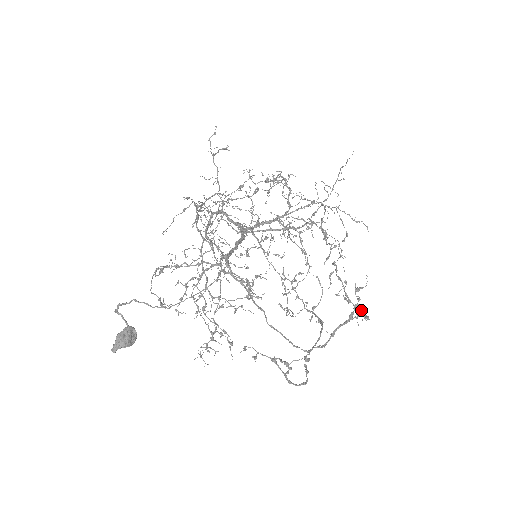
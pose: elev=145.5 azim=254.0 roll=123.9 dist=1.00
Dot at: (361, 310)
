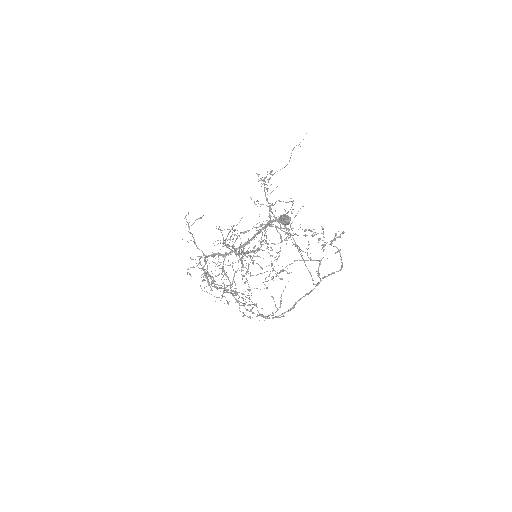
Dot at: occluded
